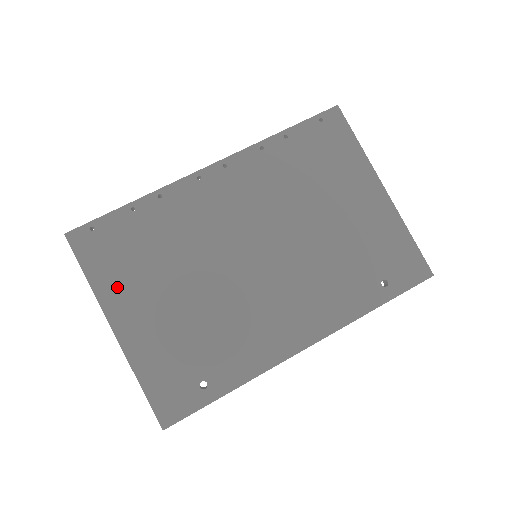
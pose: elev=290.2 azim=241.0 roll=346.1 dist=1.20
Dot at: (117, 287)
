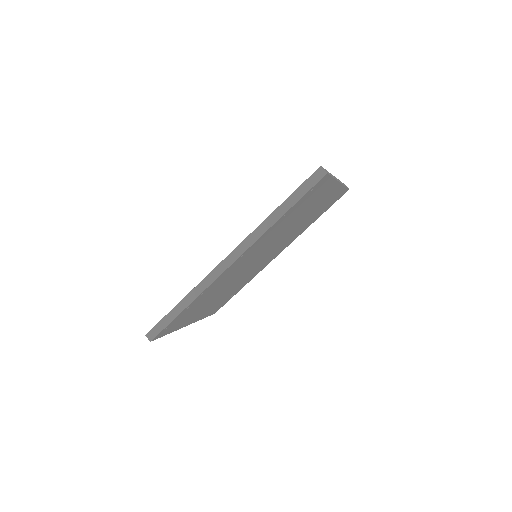
Dot at: occluded
